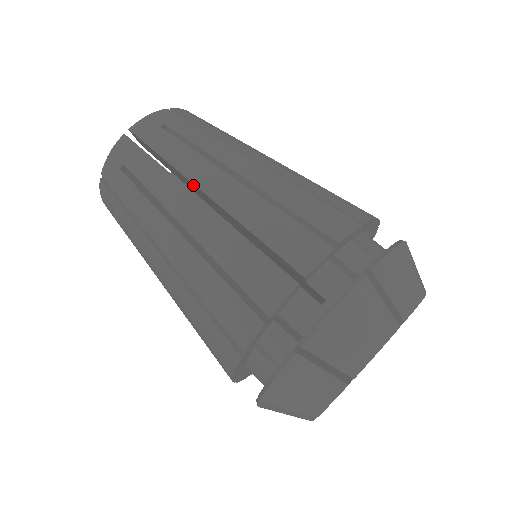
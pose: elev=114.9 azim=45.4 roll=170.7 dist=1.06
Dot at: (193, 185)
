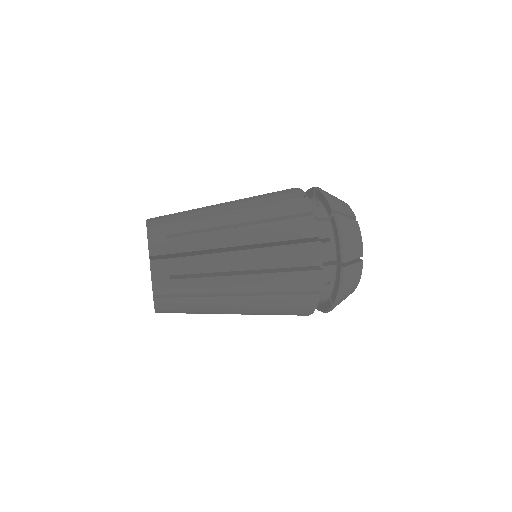
Dot at: occluded
